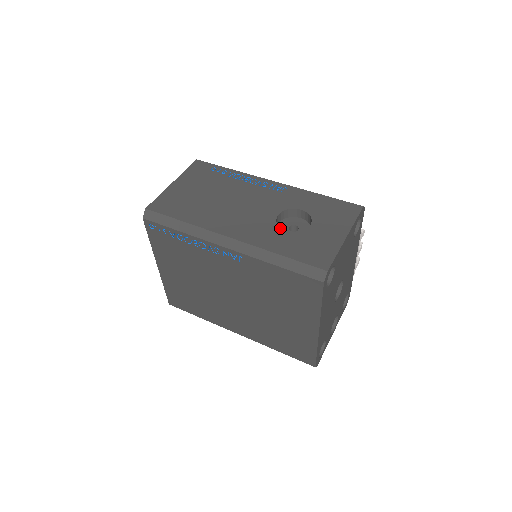
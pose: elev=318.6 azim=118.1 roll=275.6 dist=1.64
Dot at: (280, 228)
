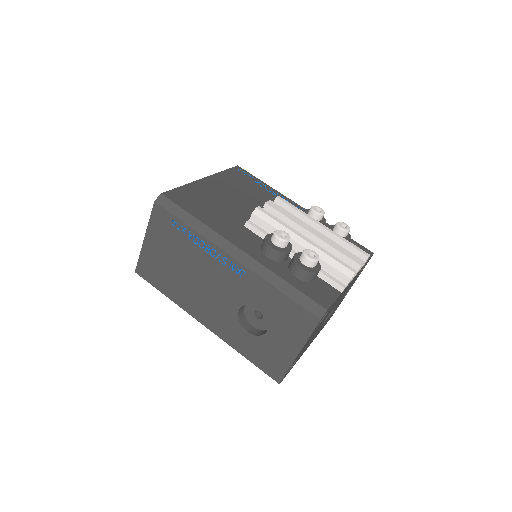
Dot at: (242, 327)
